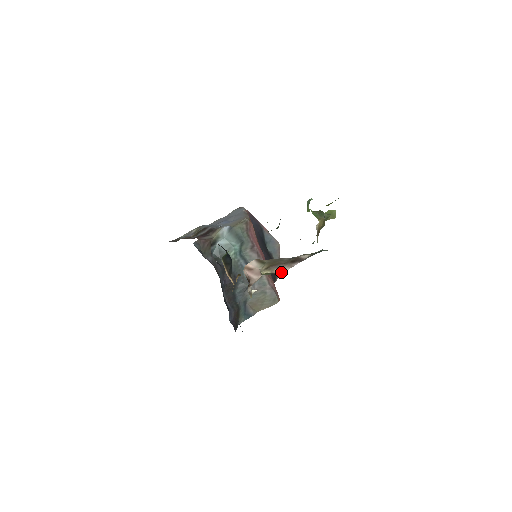
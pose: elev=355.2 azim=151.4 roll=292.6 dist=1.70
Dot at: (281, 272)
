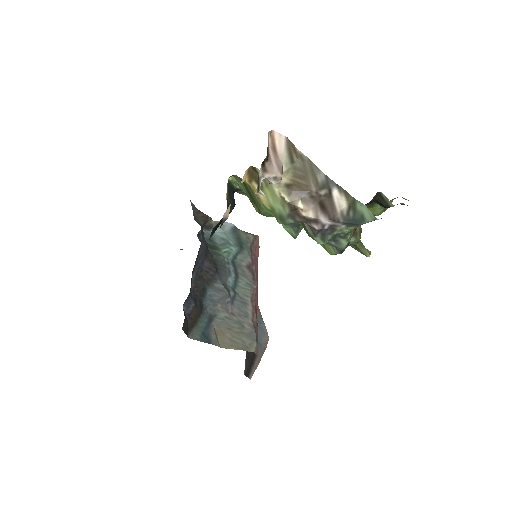
Dot at: (302, 211)
